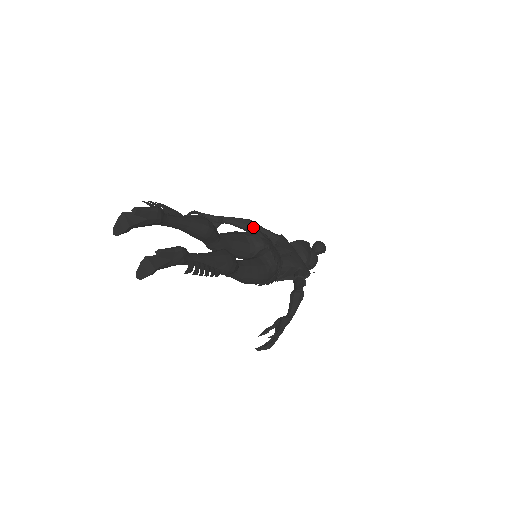
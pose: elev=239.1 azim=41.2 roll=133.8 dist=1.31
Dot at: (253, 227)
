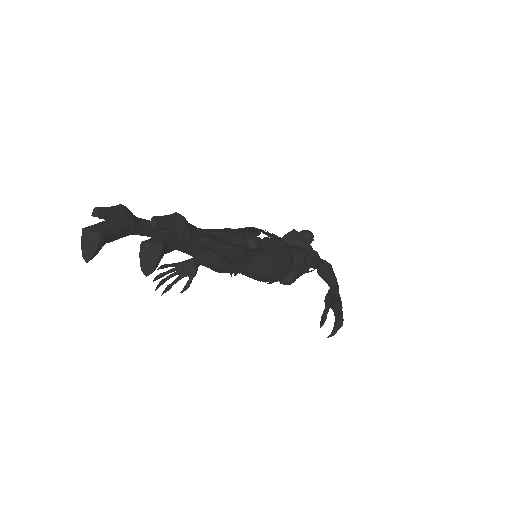
Dot at: occluded
